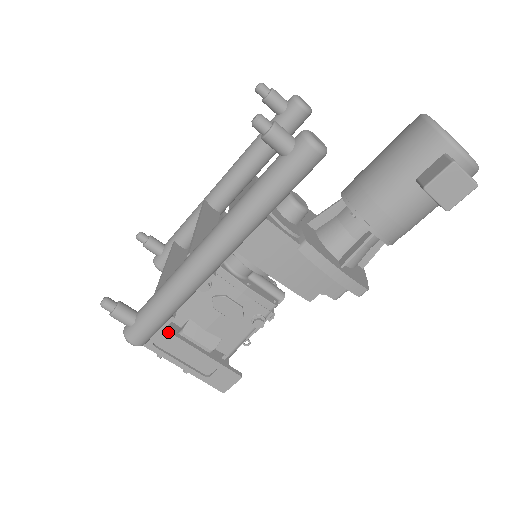
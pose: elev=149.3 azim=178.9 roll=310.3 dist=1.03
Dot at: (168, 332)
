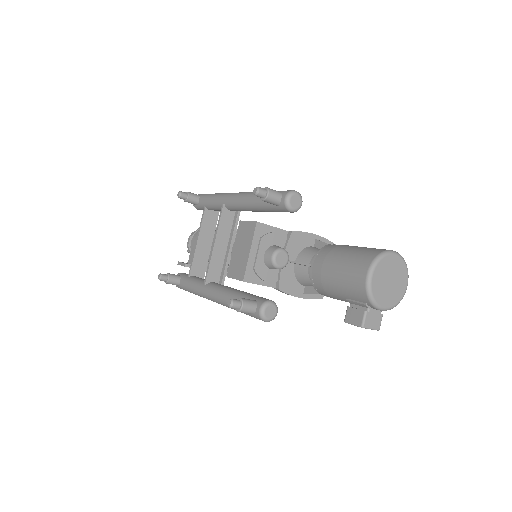
Dot at: occluded
